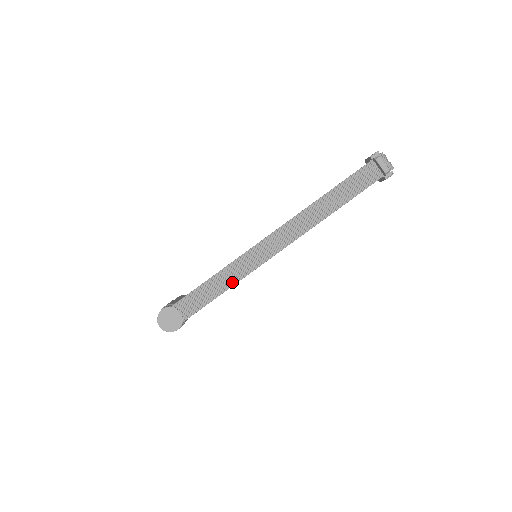
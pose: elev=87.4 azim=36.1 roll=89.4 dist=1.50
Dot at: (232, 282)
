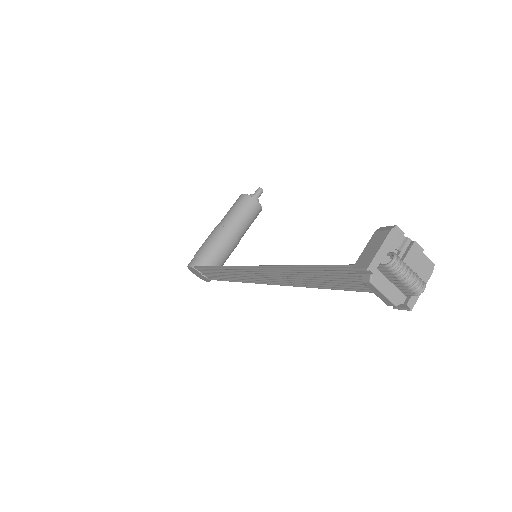
Dot at: (231, 279)
